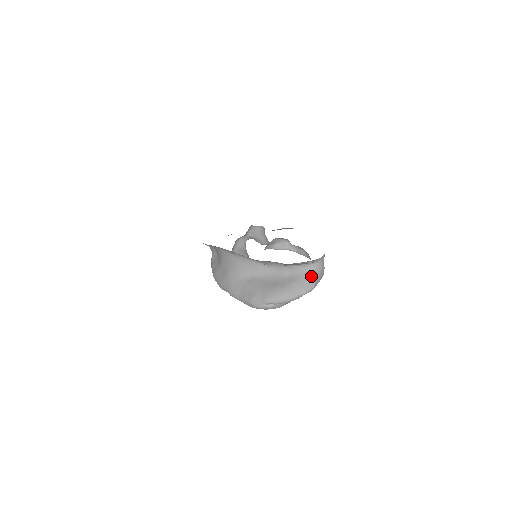
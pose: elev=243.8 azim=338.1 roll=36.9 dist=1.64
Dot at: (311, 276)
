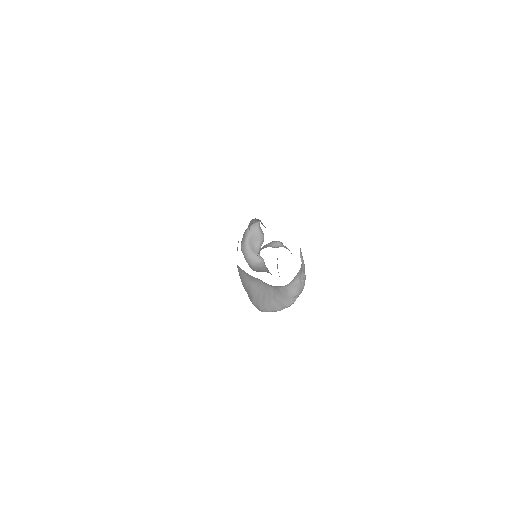
Dot at: (287, 295)
